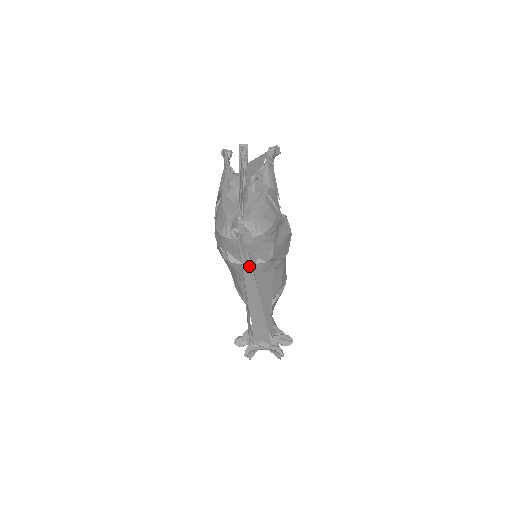
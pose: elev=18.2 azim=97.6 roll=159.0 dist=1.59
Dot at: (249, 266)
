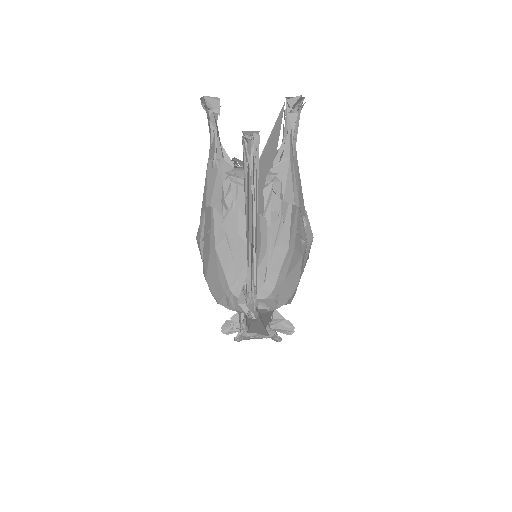
Dot at: occluded
